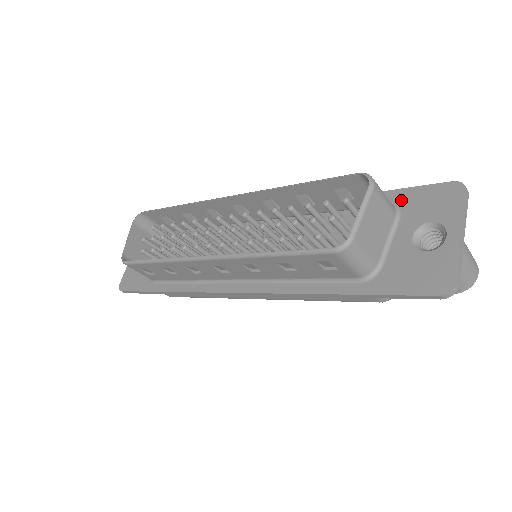
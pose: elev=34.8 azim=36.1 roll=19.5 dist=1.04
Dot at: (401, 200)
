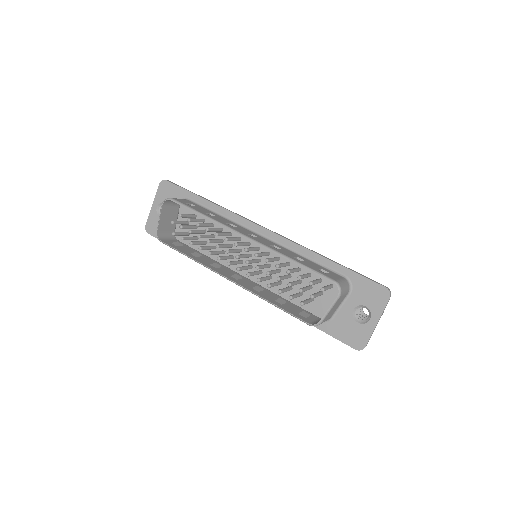
Dot at: (355, 282)
